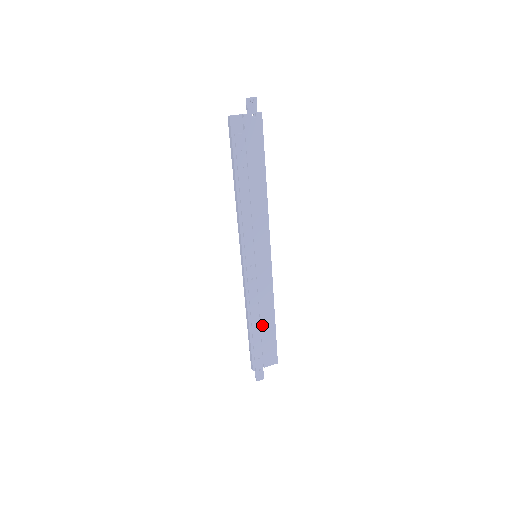
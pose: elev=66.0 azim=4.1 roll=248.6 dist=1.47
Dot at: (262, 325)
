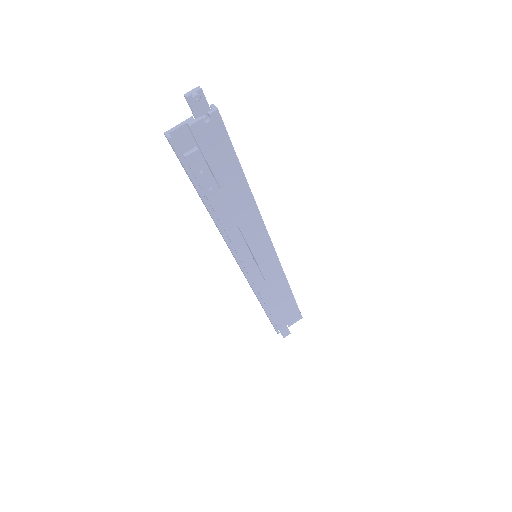
Dot at: (279, 303)
